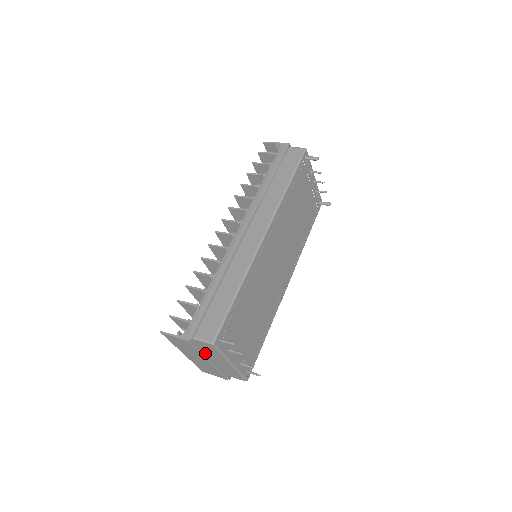
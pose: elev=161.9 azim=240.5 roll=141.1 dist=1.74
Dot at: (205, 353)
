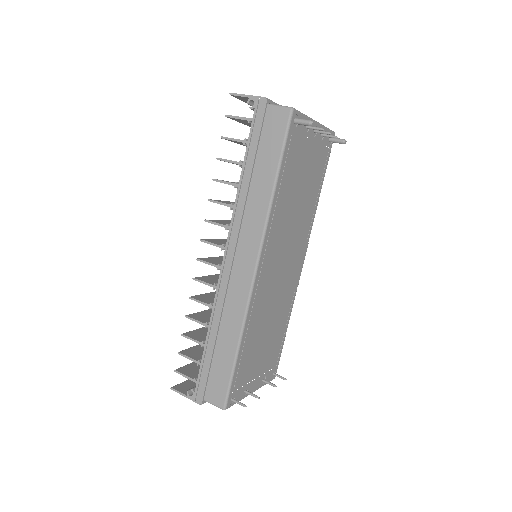
Dot at: occluded
